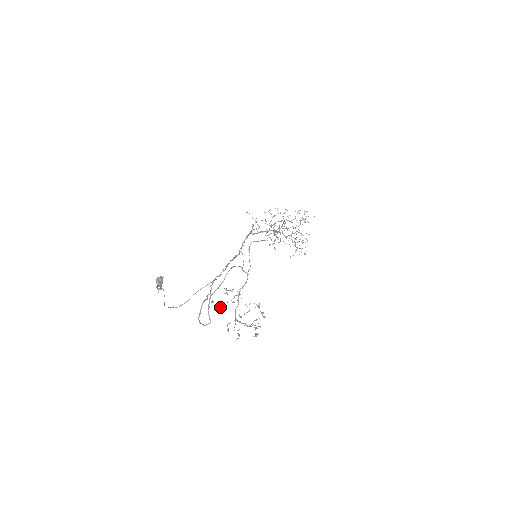
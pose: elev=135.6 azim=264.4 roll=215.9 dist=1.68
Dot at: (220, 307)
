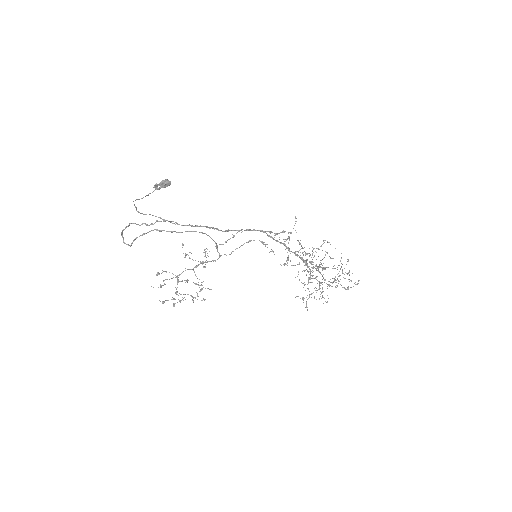
Dot at: occluded
